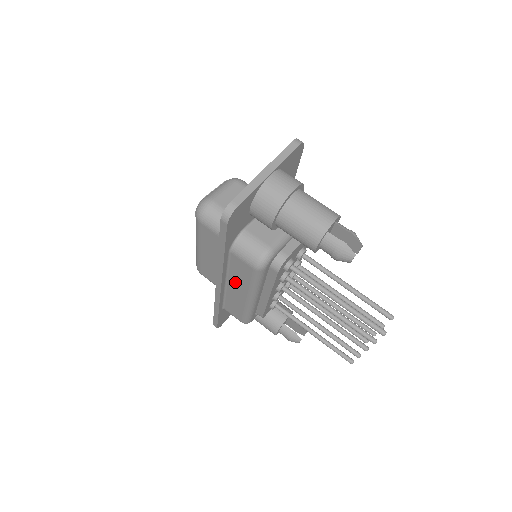
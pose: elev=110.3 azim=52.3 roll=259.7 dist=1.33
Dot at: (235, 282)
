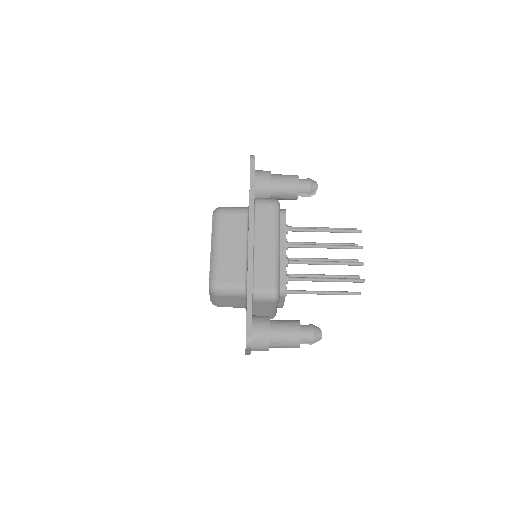
Dot at: occluded
